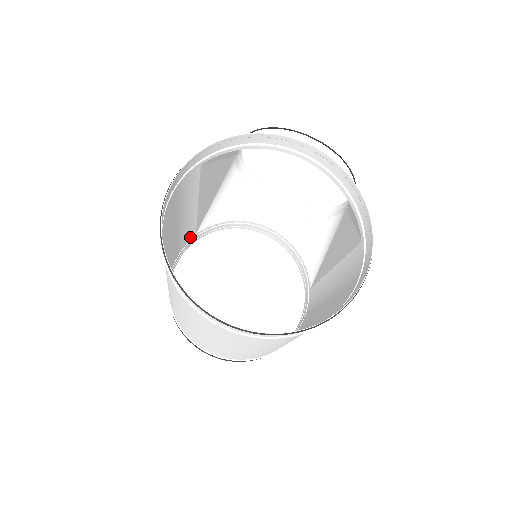
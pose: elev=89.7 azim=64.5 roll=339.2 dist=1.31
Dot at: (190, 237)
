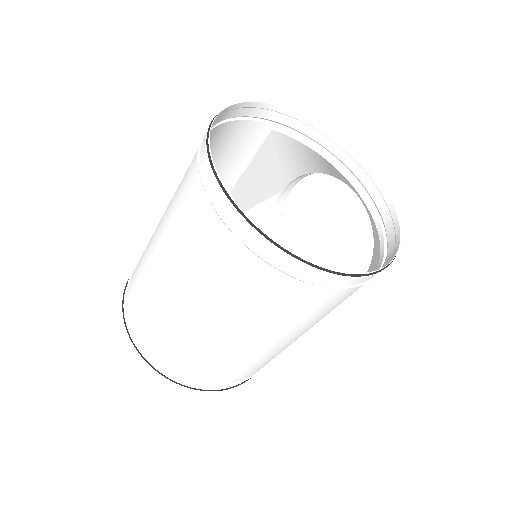
Dot at: occluded
